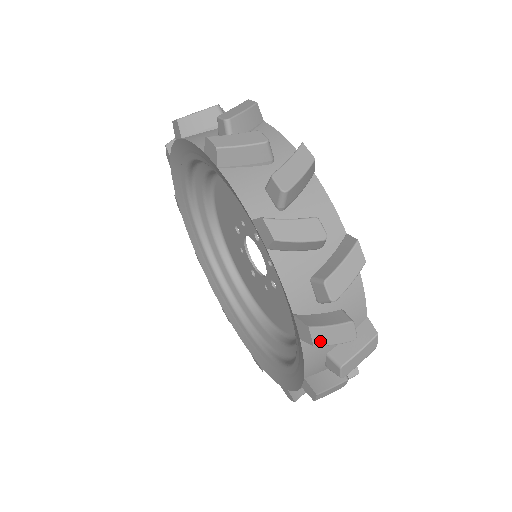
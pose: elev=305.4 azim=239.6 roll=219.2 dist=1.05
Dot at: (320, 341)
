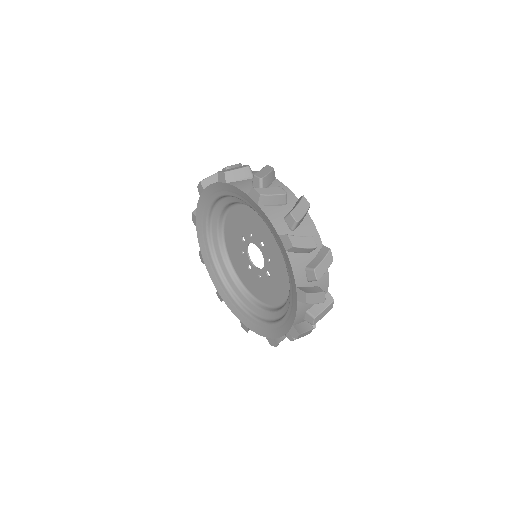
Dot at: (309, 301)
